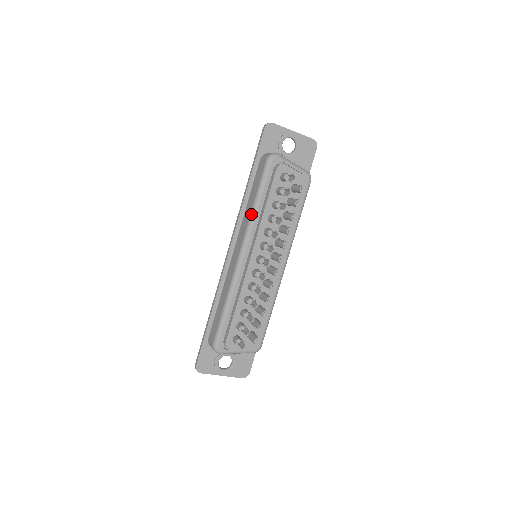
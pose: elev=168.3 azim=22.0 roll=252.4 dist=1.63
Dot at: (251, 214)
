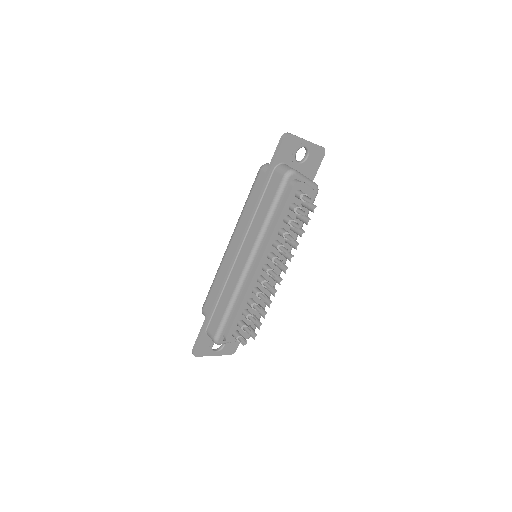
Dot at: (262, 227)
